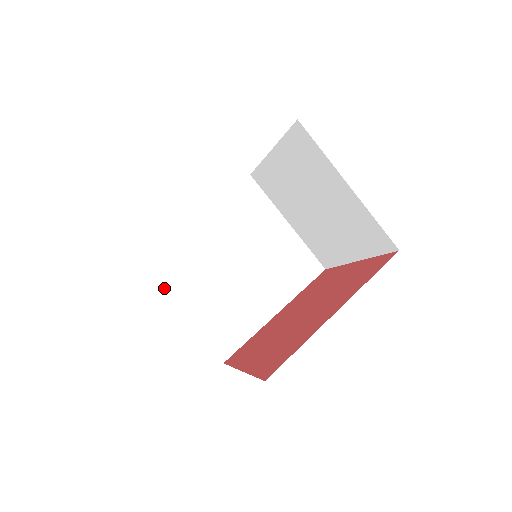
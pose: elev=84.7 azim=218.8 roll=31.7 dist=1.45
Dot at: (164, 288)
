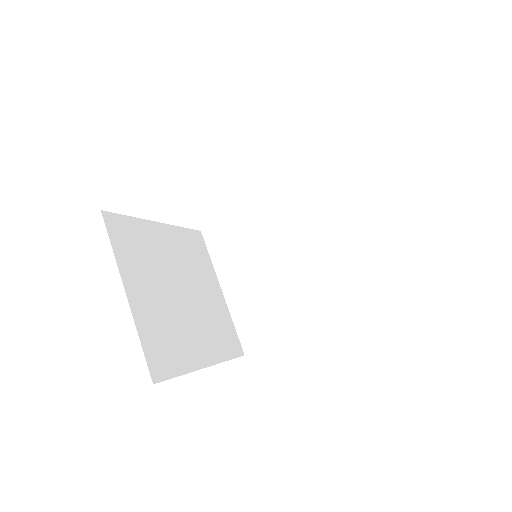
Dot at: (214, 263)
